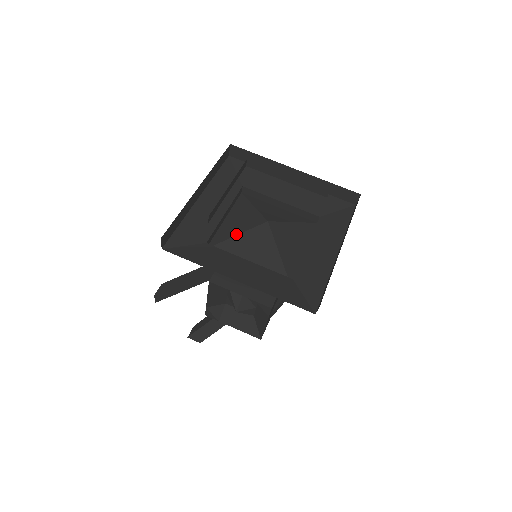
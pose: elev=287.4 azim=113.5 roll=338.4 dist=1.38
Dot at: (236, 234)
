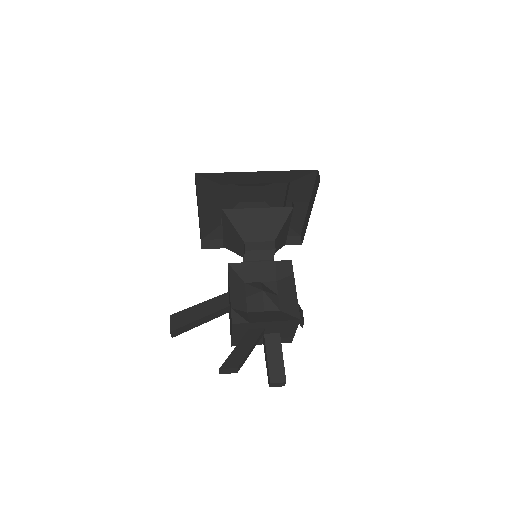
Dot at: occluded
